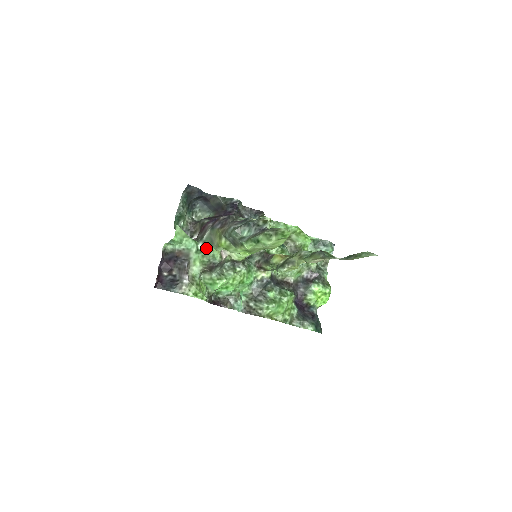
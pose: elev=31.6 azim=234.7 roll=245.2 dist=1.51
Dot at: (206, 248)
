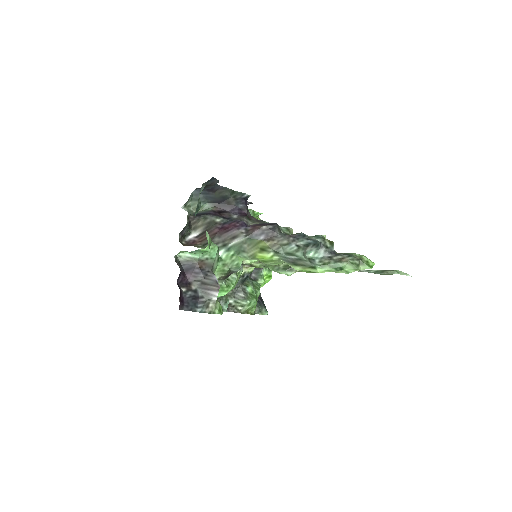
Dot at: (229, 256)
